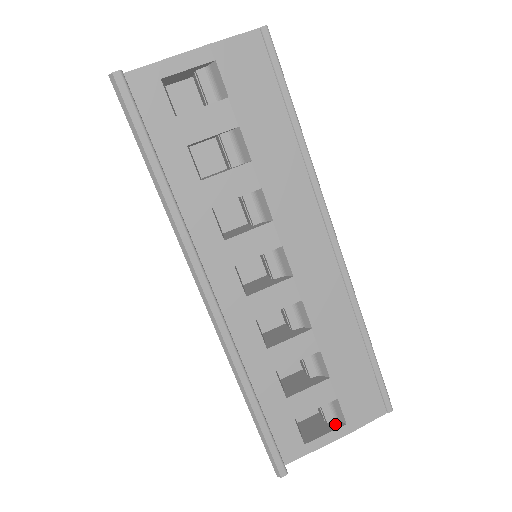
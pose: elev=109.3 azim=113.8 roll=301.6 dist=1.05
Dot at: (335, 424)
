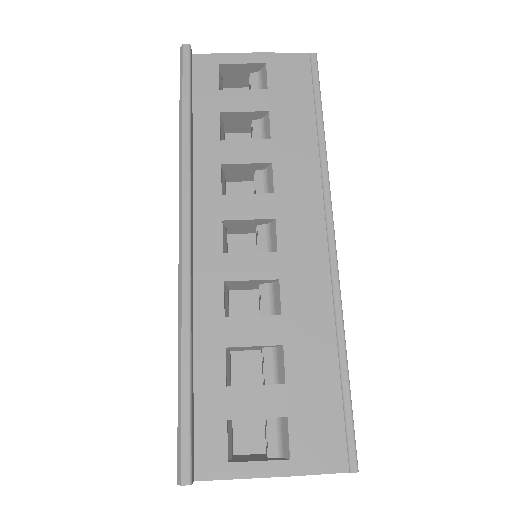
Dot at: (276, 458)
